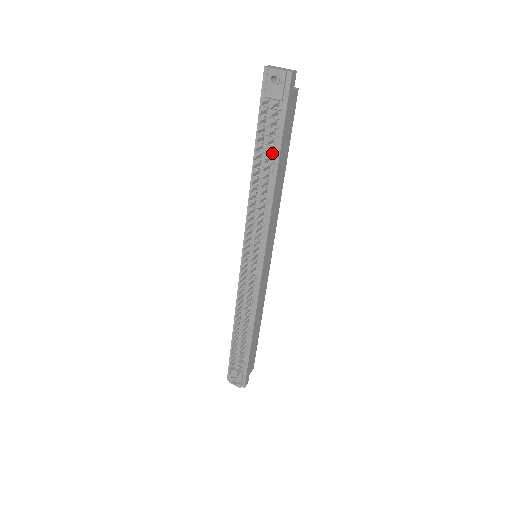
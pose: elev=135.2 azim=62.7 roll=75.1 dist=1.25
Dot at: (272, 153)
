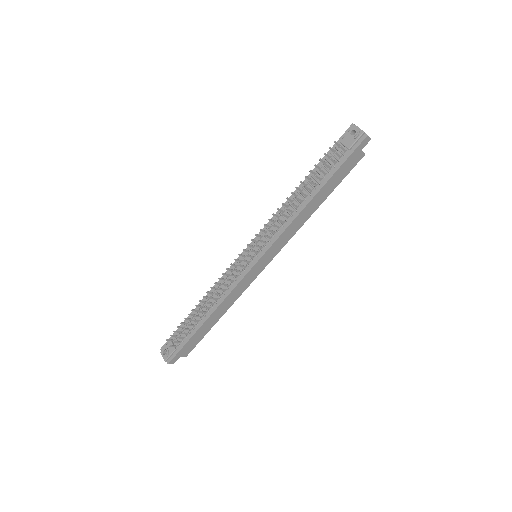
Dot at: (319, 182)
